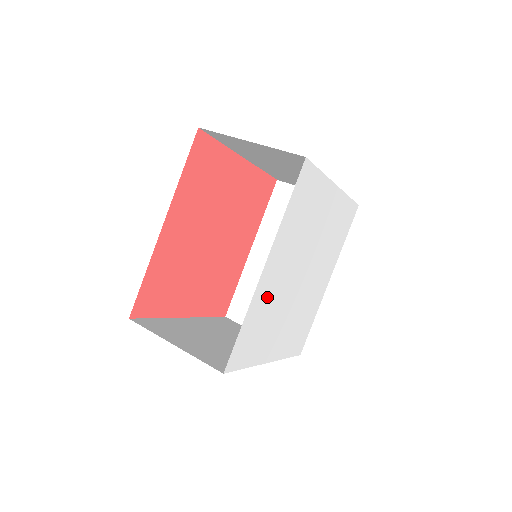
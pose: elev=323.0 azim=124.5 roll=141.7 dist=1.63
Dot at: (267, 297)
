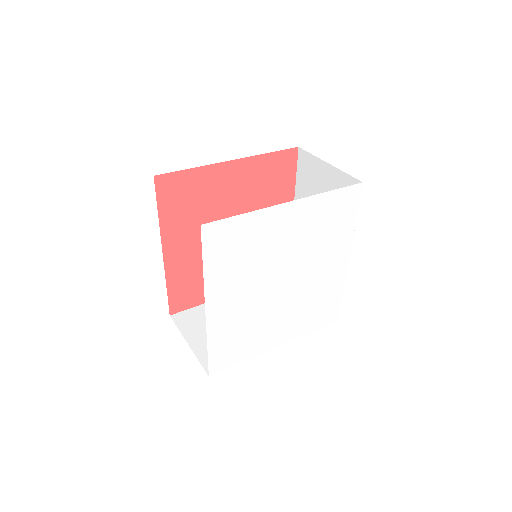
Dot at: (231, 320)
